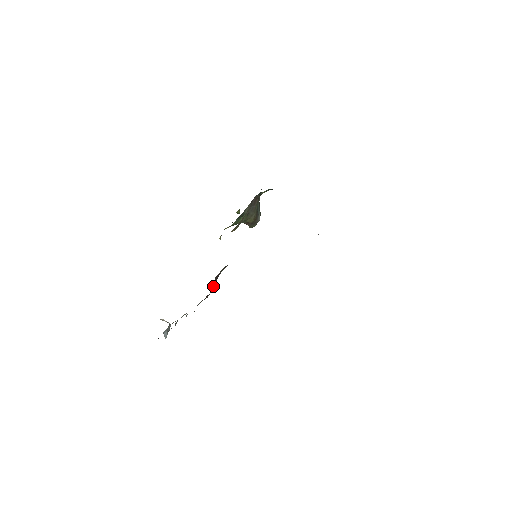
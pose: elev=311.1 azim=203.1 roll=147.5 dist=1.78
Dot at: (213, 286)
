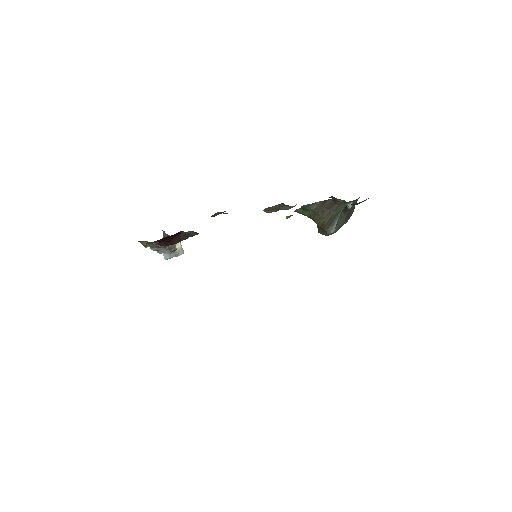
Dot at: (177, 241)
